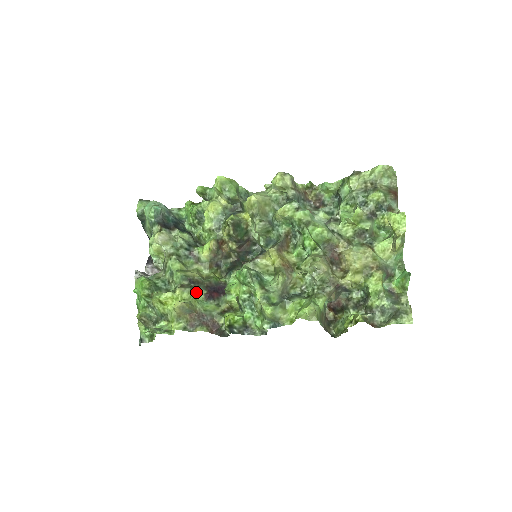
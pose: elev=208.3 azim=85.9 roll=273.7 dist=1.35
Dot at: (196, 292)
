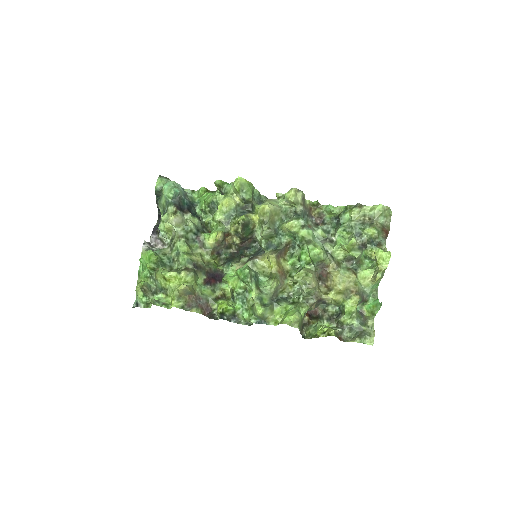
Dot at: (198, 276)
